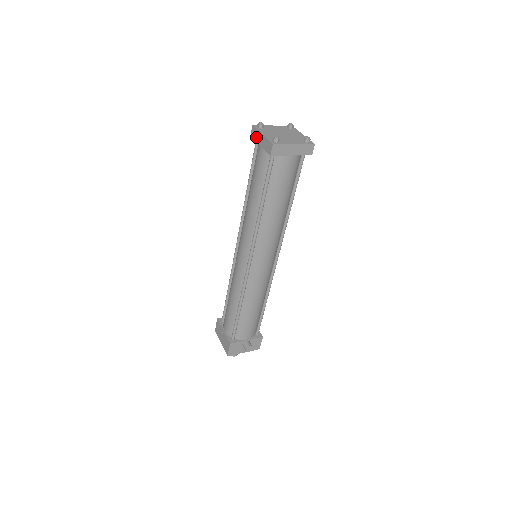
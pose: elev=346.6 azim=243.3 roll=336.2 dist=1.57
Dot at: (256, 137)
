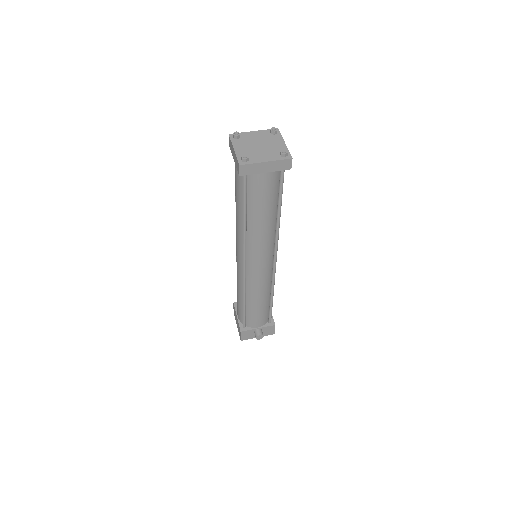
Dot at: (231, 149)
